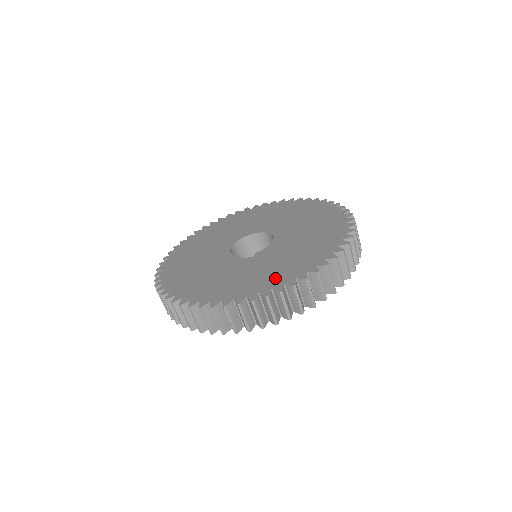
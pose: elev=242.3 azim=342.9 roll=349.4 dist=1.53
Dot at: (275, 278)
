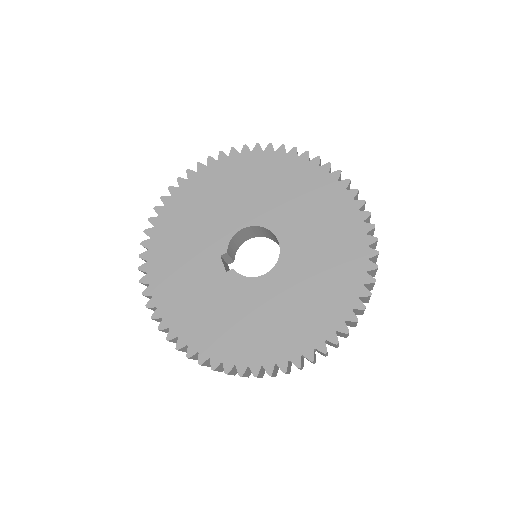
Dot at: (186, 322)
